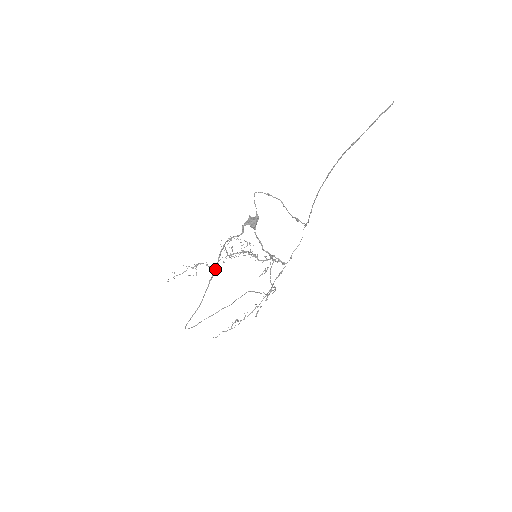
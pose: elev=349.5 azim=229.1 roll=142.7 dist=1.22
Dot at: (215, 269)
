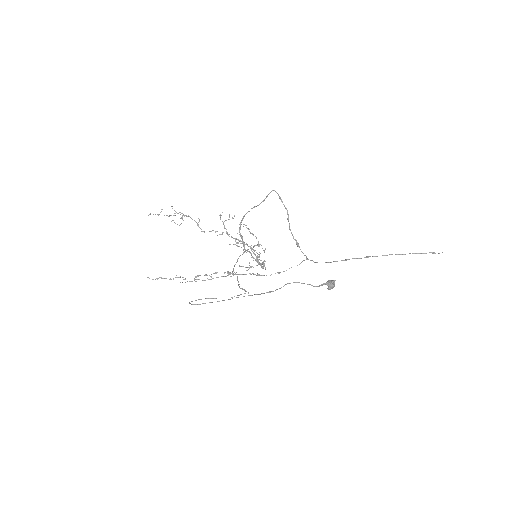
Dot at: (271, 291)
